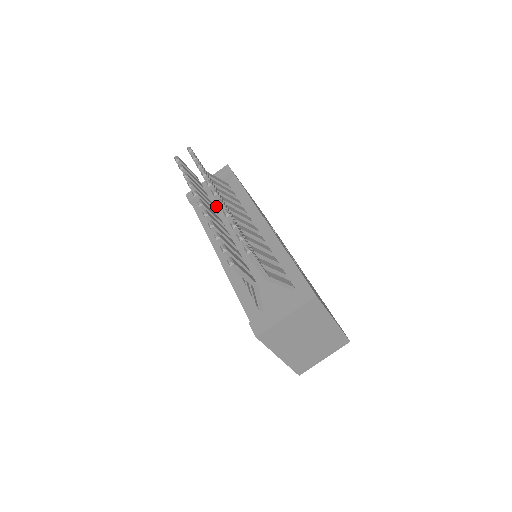
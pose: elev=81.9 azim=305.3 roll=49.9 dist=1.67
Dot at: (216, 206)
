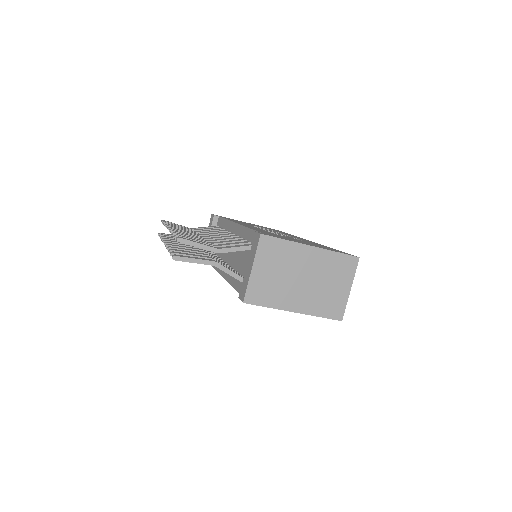
Dot at: occluded
